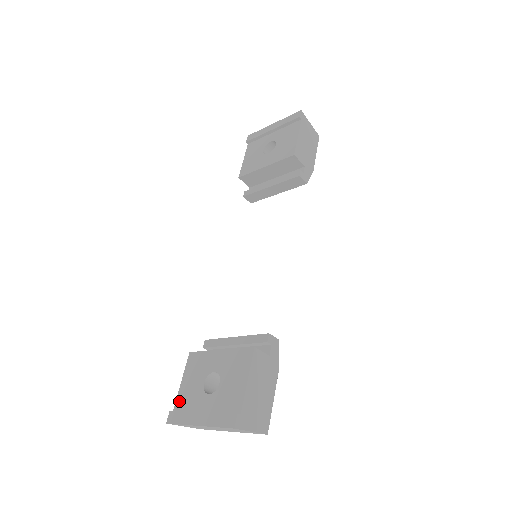
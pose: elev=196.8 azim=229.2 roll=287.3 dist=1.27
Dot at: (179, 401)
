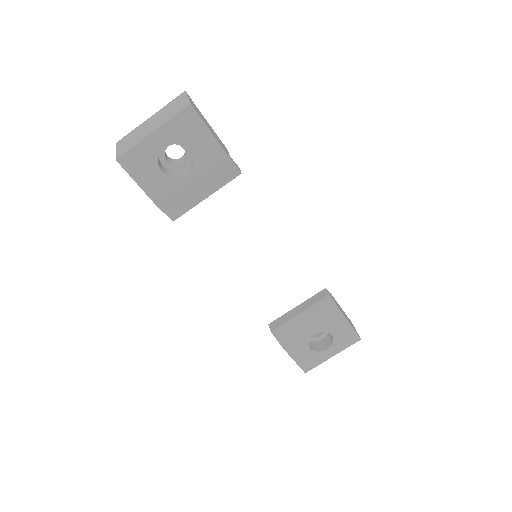
Dot at: occluded
